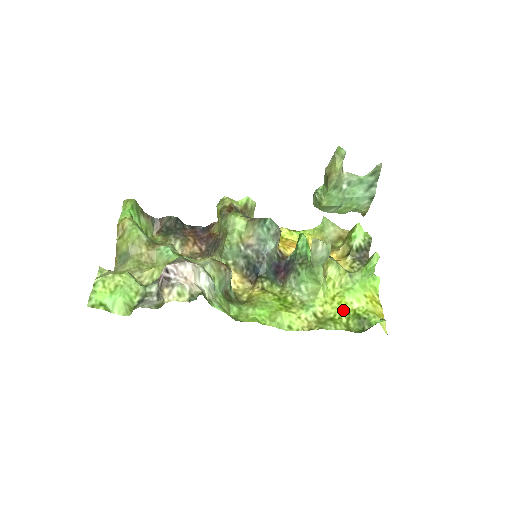
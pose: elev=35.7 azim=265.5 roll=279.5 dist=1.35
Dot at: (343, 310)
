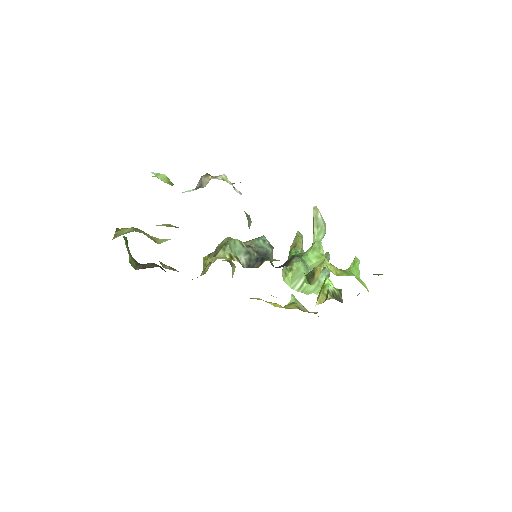
Dot at: occluded
